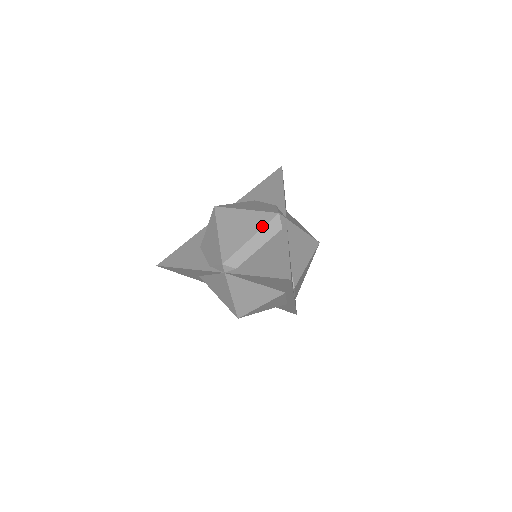
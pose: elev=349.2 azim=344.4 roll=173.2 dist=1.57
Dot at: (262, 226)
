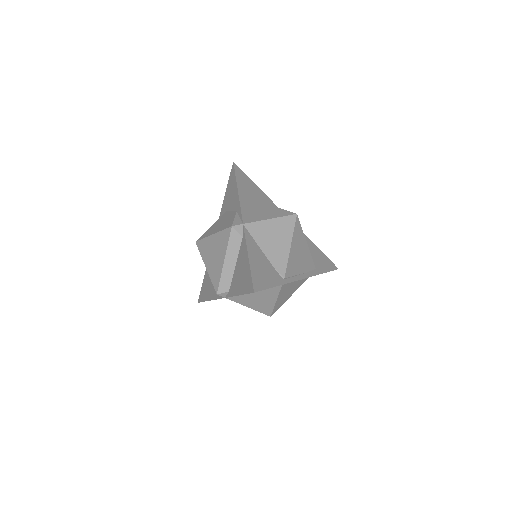
Dot at: (226, 245)
